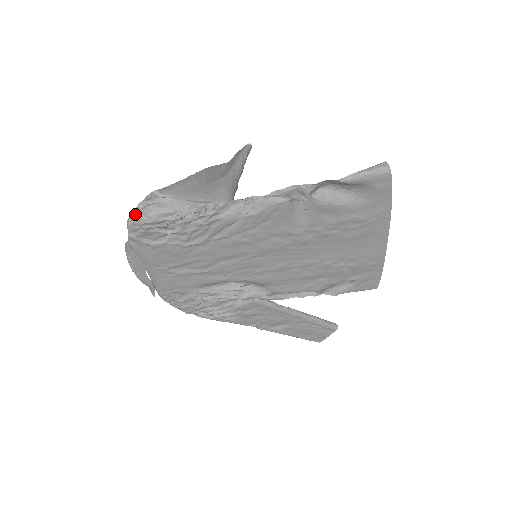
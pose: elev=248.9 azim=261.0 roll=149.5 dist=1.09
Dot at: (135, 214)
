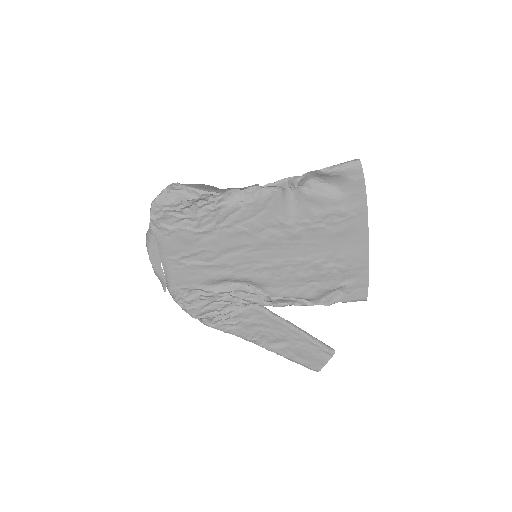
Dot at: (158, 197)
